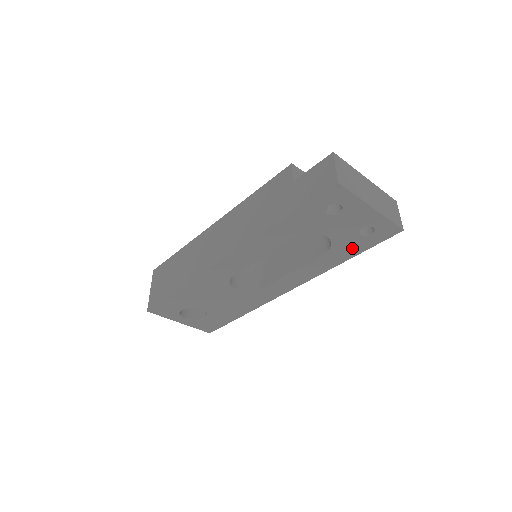
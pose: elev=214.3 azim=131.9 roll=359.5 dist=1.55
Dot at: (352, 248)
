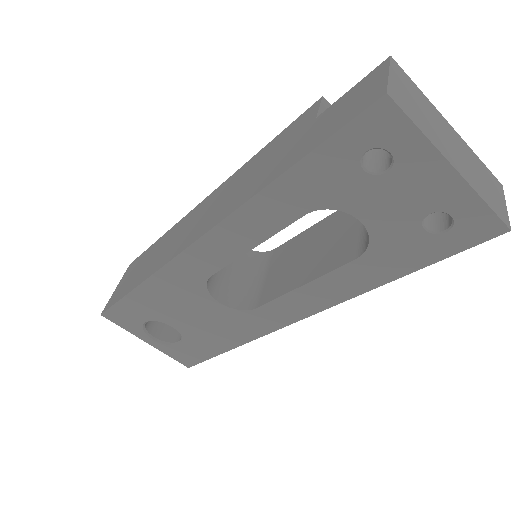
Dot at: (407, 255)
